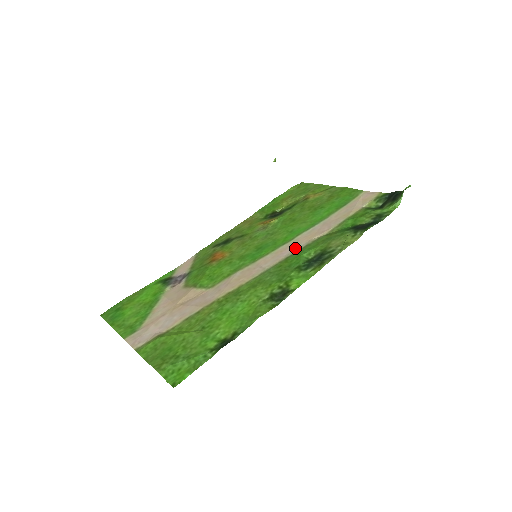
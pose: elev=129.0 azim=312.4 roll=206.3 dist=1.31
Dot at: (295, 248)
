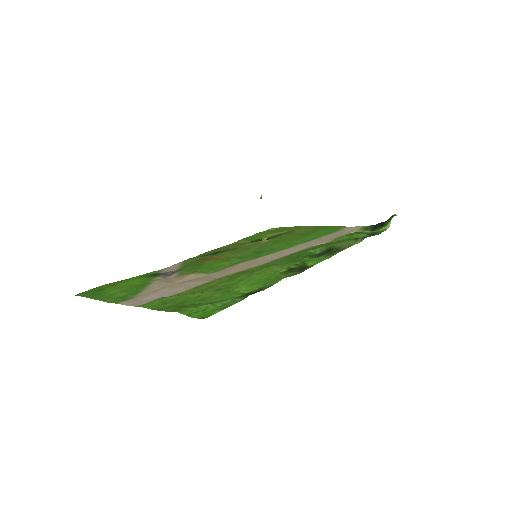
Dot at: (297, 250)
